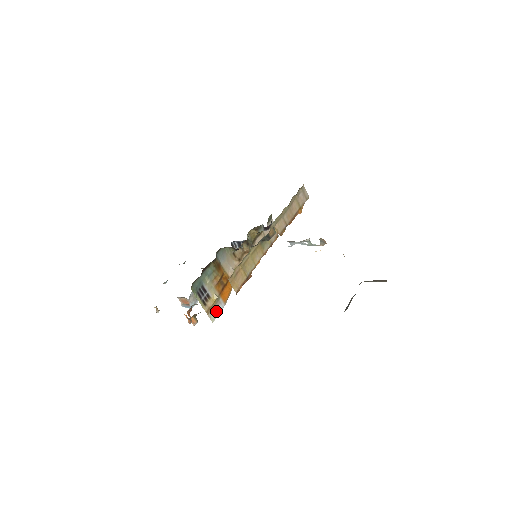
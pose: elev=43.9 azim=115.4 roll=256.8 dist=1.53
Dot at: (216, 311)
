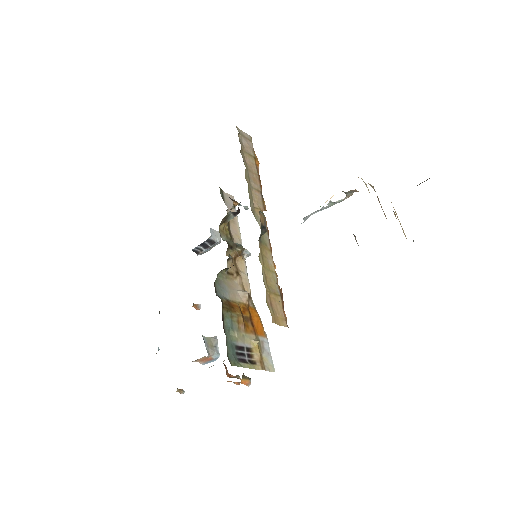
Dot at: (267, 356)
